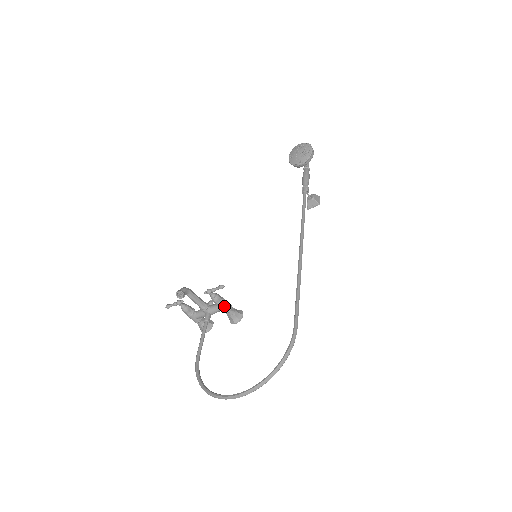
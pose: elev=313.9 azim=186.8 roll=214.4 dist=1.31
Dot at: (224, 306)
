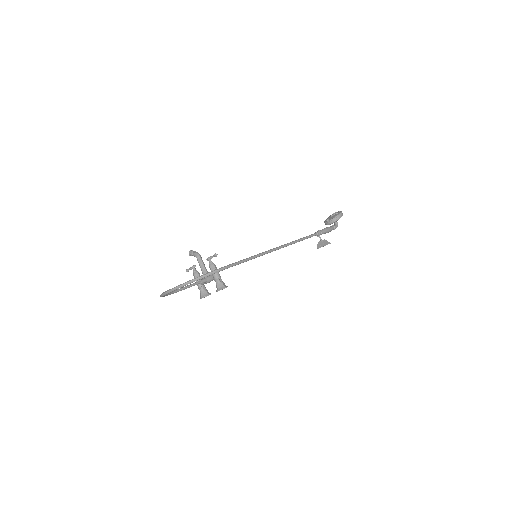
Dot at: (215, 273)
